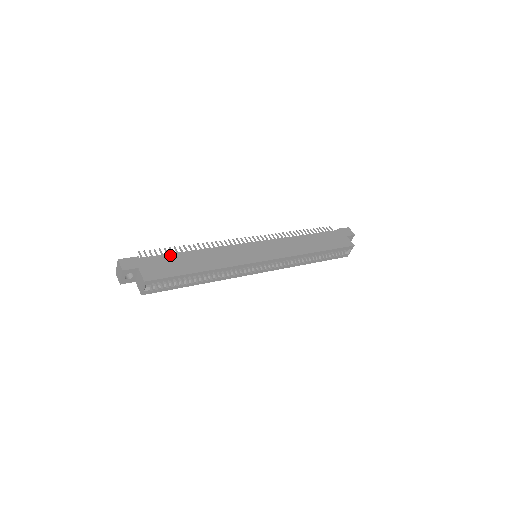
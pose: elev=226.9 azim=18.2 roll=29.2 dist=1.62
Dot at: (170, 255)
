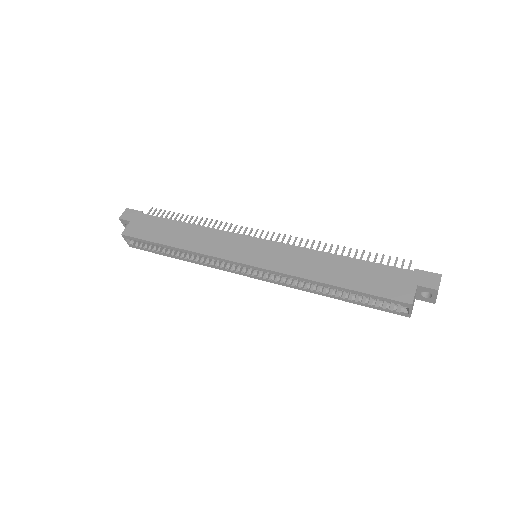
Dot at: (165, 220)
